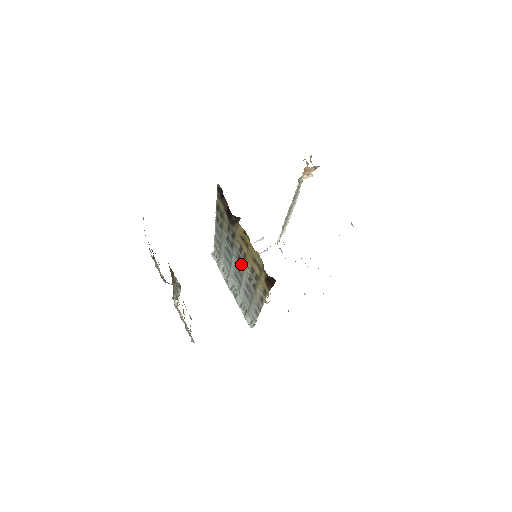
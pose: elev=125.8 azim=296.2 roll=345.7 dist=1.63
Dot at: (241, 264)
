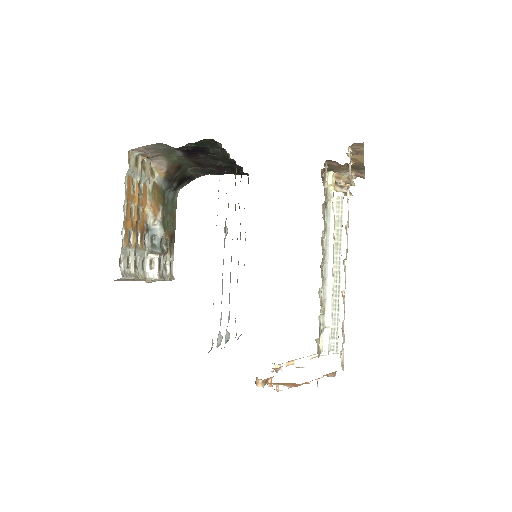
Dot at: occluded
